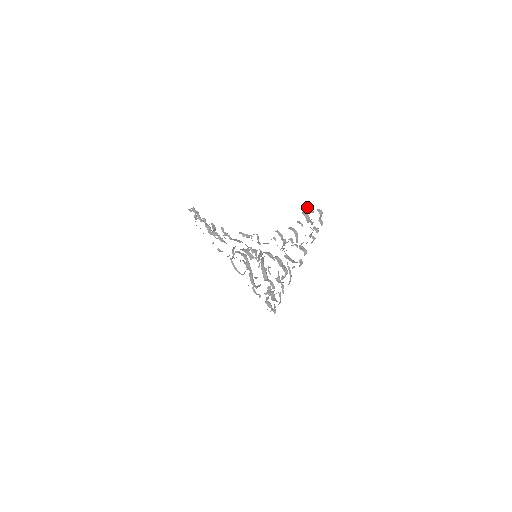
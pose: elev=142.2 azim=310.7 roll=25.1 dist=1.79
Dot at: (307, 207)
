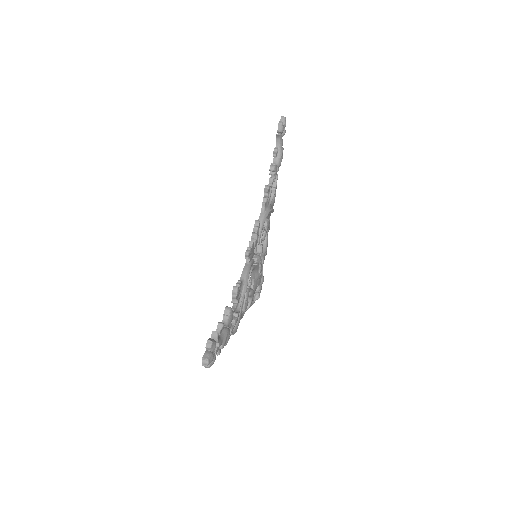
Dot at: (209, 340)
